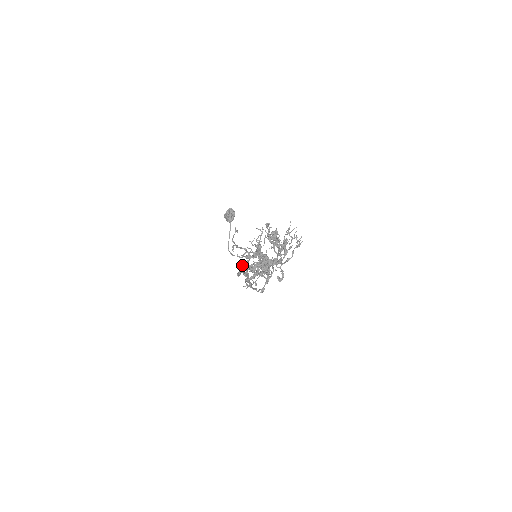
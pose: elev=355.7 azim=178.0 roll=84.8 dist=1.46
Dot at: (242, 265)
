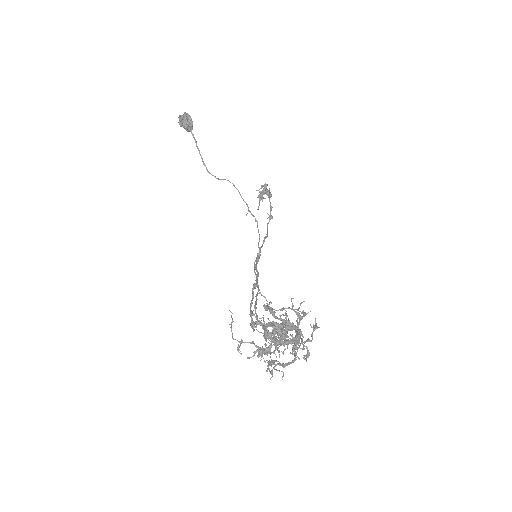
Dot at: (252, 324)
